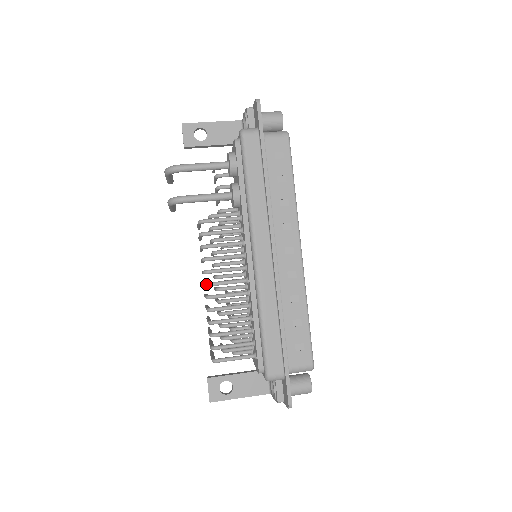
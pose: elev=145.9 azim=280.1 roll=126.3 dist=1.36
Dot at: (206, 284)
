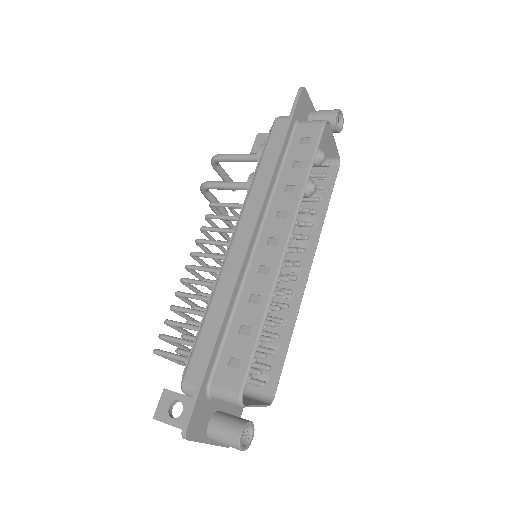
Dot at: (186, 265)
